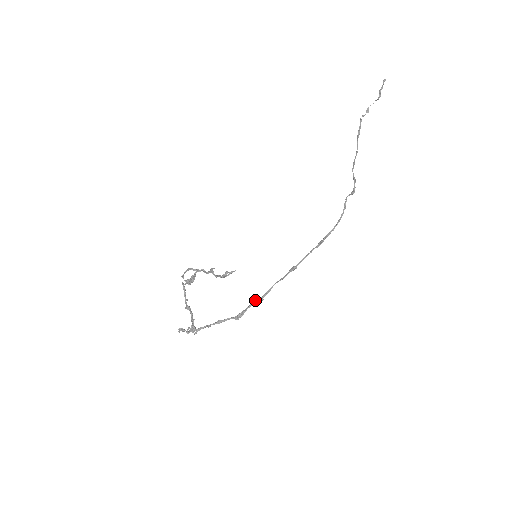
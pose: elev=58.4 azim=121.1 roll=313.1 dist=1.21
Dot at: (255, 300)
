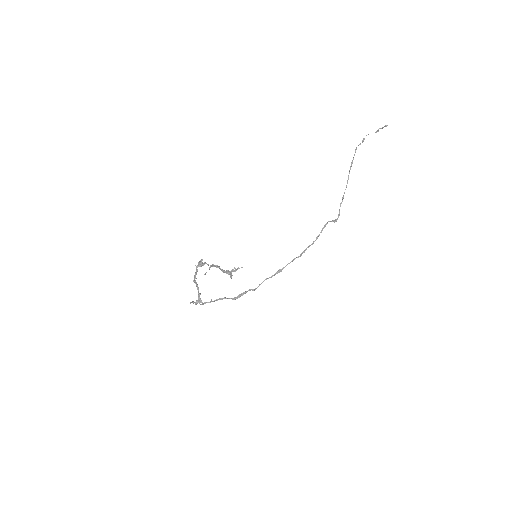
Dot at: (250, 289)
